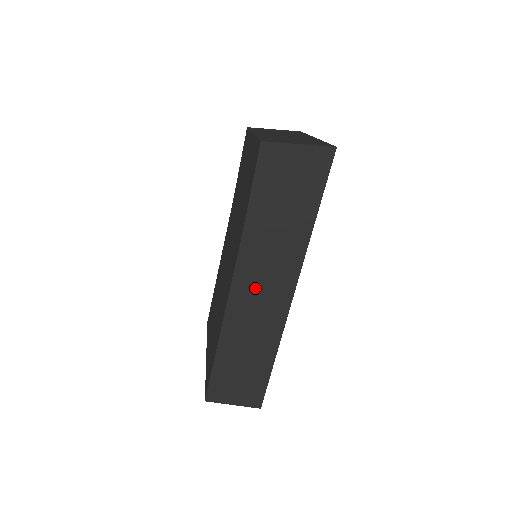
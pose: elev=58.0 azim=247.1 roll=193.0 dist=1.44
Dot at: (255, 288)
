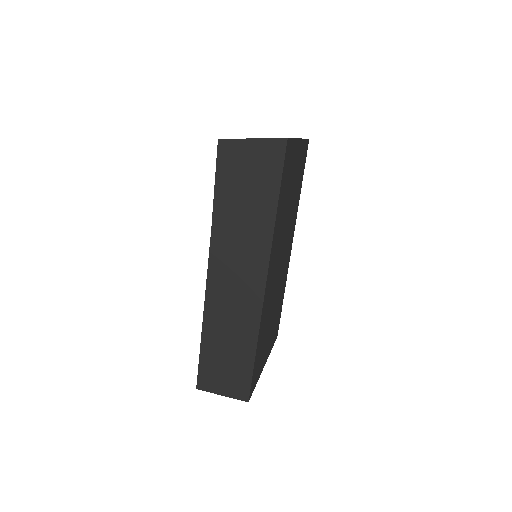
Dot at: (229, 278)
